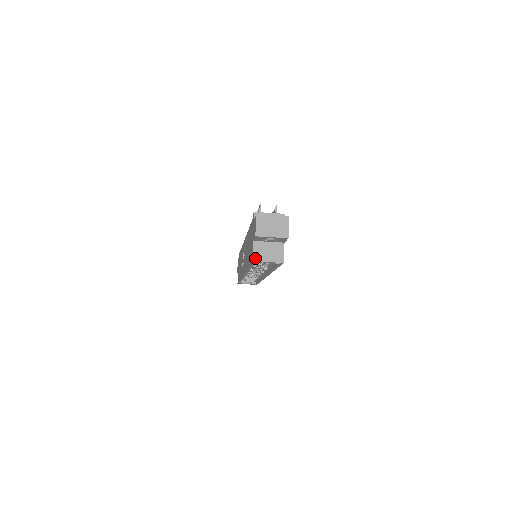
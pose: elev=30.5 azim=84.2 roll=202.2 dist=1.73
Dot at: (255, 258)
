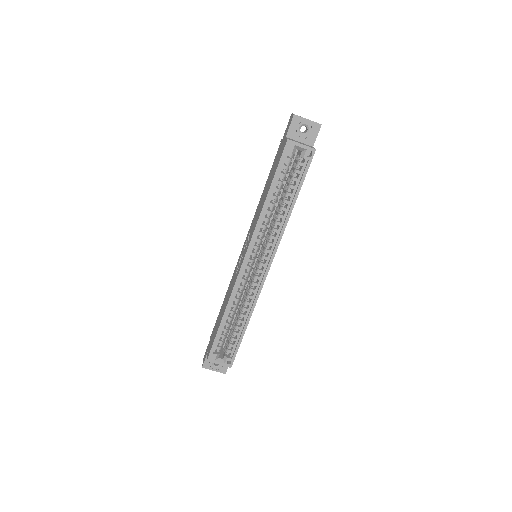
Dot at: (290, 139)
